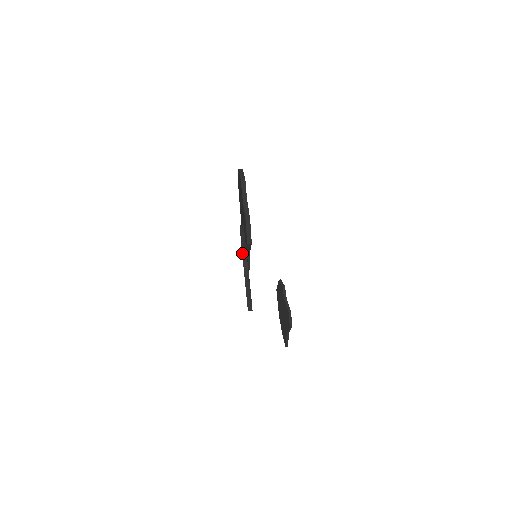
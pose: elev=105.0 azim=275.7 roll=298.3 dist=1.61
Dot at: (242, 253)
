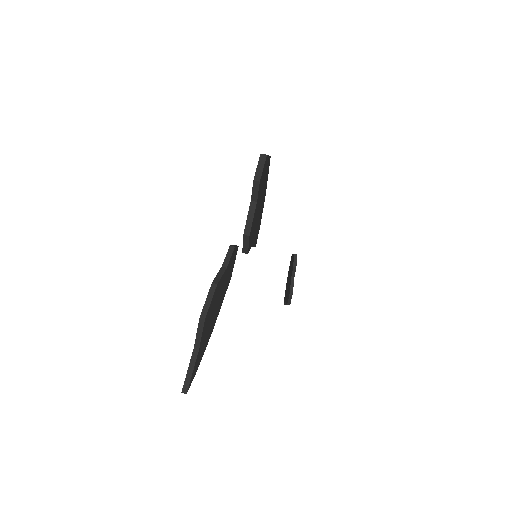
Dot at: (199, 322)
